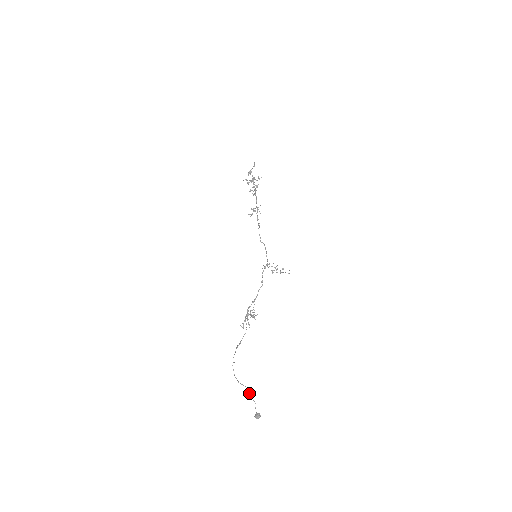
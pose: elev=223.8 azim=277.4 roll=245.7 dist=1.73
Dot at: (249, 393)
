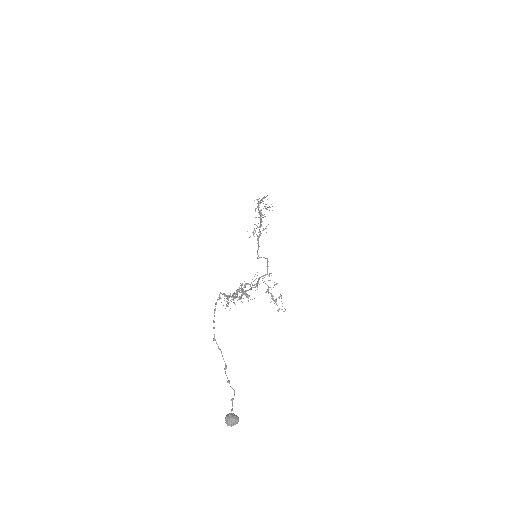
Dot at: (225, 372)
